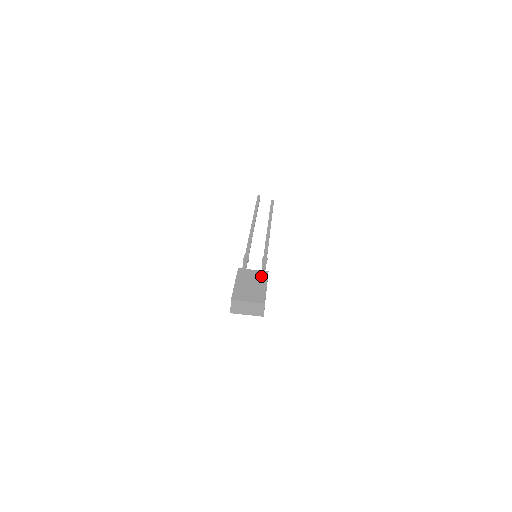
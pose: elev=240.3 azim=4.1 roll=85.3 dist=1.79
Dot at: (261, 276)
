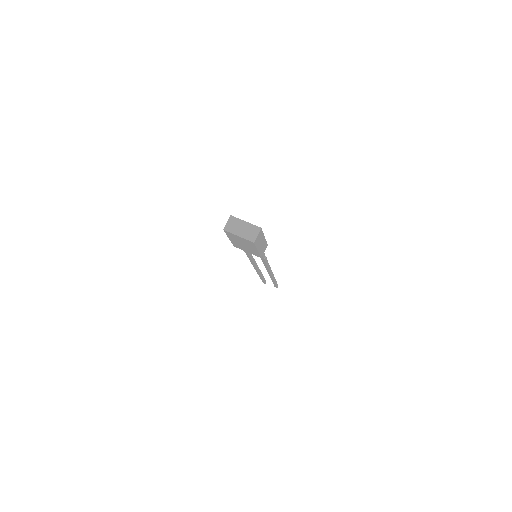
Dot at: occluded
